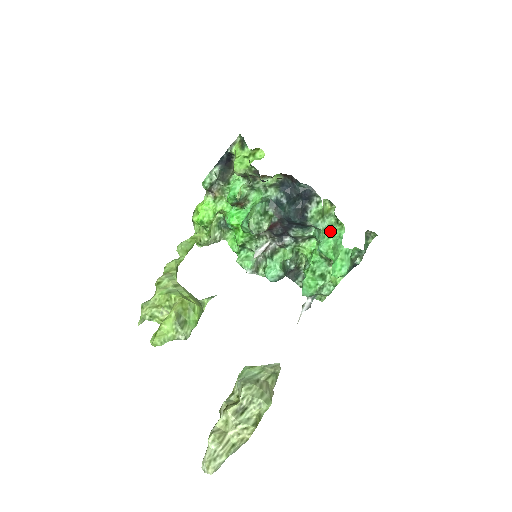
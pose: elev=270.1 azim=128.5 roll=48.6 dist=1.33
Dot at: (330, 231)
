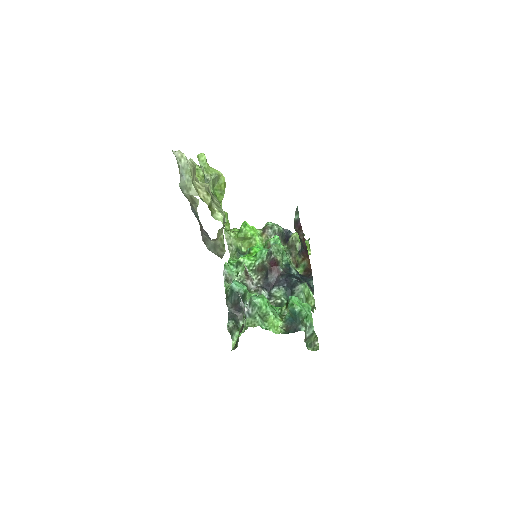
Dot at: occluded
